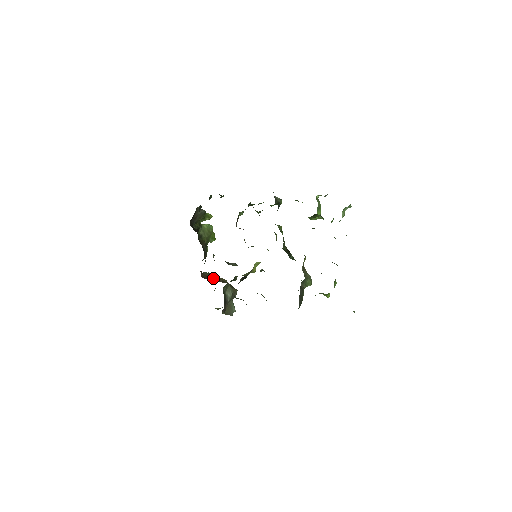
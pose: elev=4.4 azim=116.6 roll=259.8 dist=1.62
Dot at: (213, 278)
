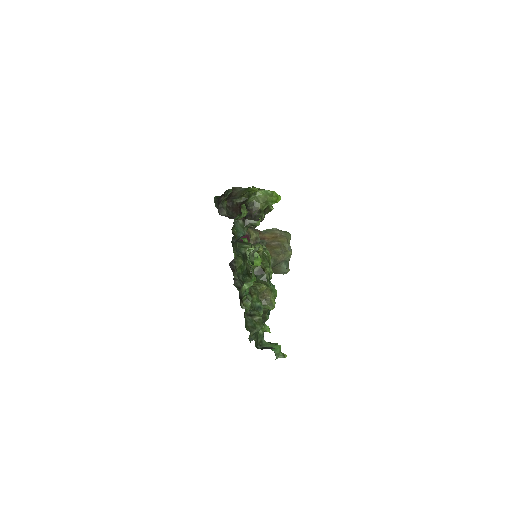
Dot at: (270, 238)
